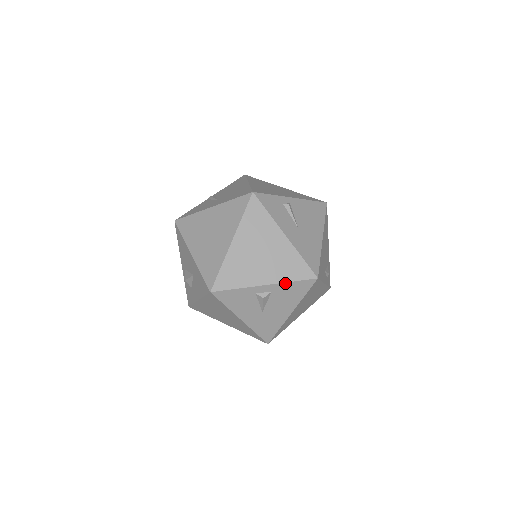
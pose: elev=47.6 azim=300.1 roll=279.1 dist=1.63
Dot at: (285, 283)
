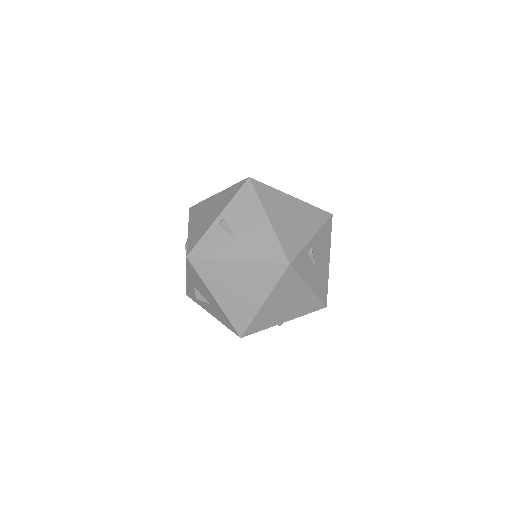
Dot at: occluded
